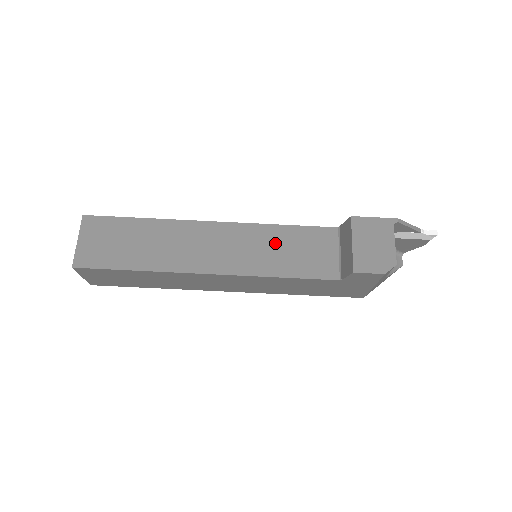
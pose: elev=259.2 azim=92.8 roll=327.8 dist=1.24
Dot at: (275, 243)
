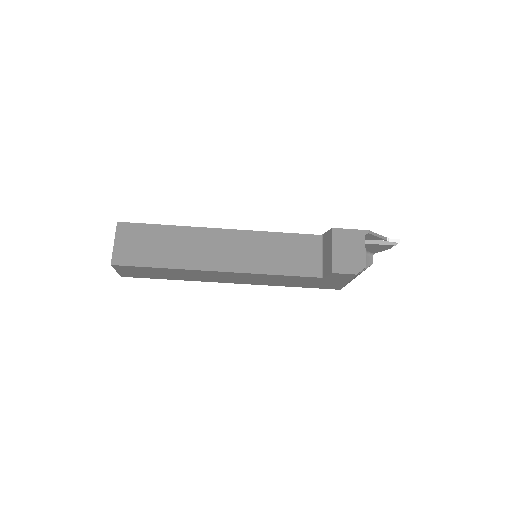
Dot at: (272, 247)
